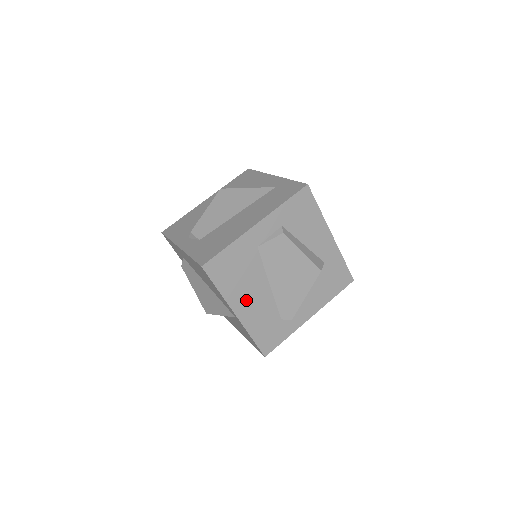
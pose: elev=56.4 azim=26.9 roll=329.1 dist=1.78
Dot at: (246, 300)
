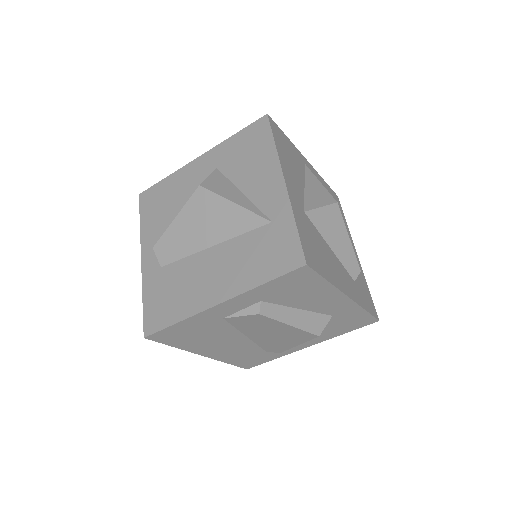
Dot at: (215, 347)
